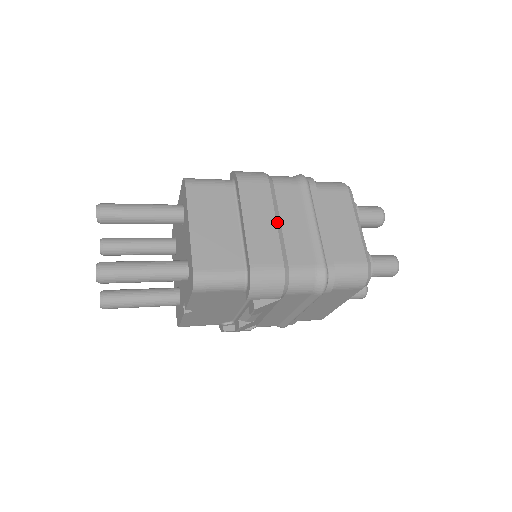
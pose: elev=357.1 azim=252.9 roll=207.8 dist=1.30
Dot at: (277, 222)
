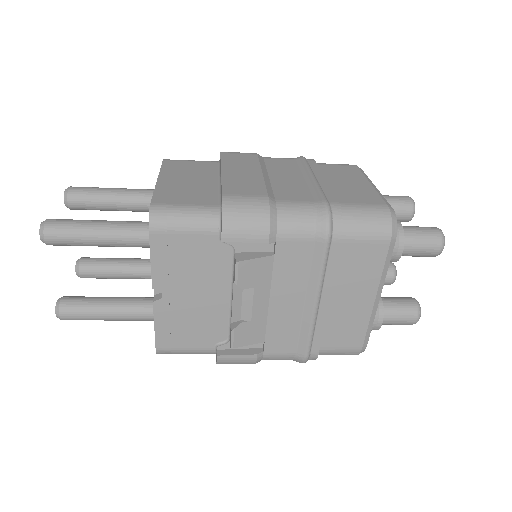
Dot at: (263, 174)
